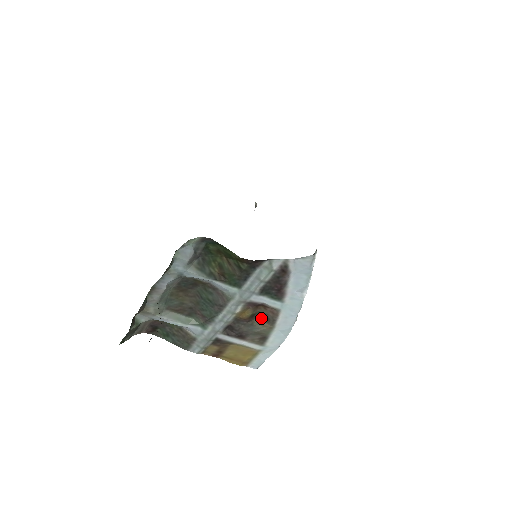
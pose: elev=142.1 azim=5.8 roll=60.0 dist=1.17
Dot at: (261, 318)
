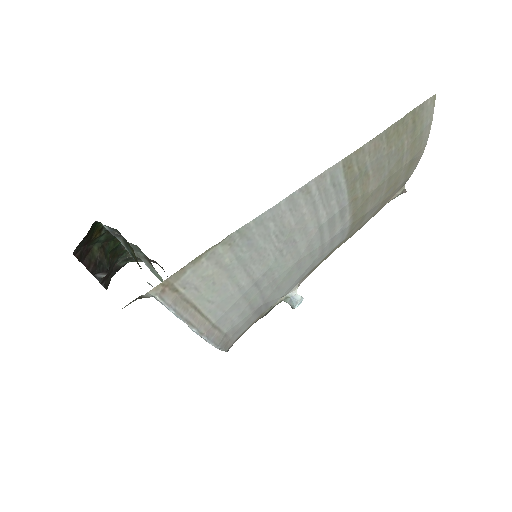
Dot at: occluded
